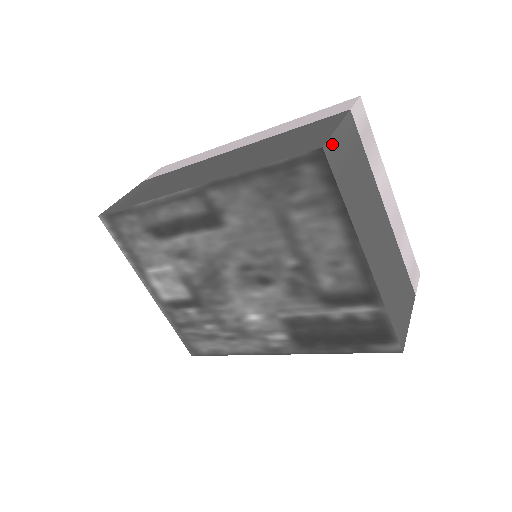
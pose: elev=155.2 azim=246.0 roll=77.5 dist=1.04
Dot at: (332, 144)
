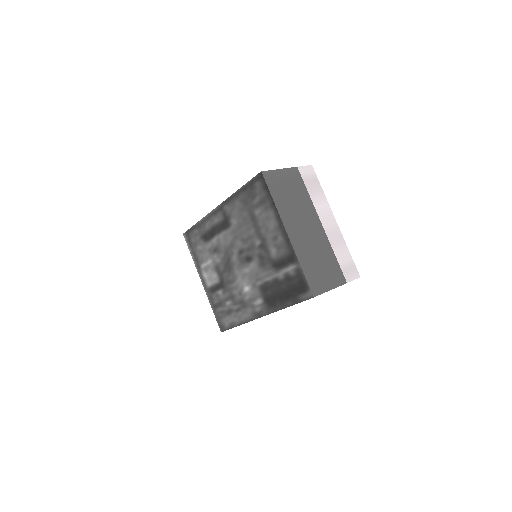
Dot at: (271, 173)
